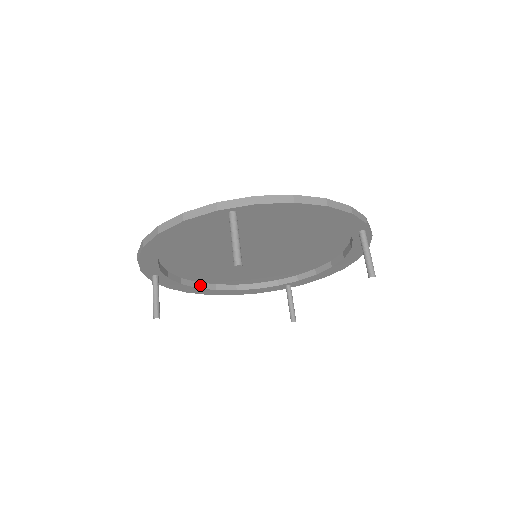
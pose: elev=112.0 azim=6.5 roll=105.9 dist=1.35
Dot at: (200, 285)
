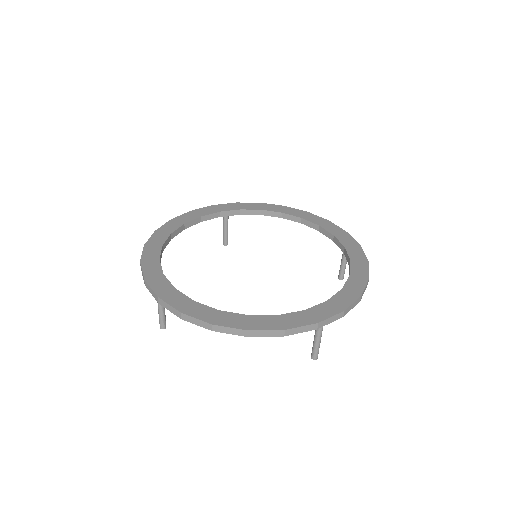
Dot at: (164, 246)
